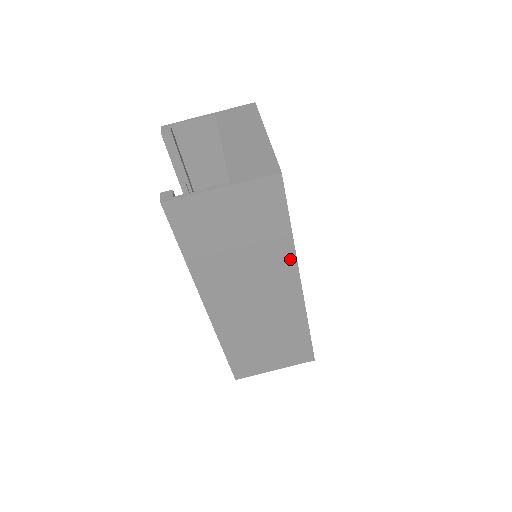
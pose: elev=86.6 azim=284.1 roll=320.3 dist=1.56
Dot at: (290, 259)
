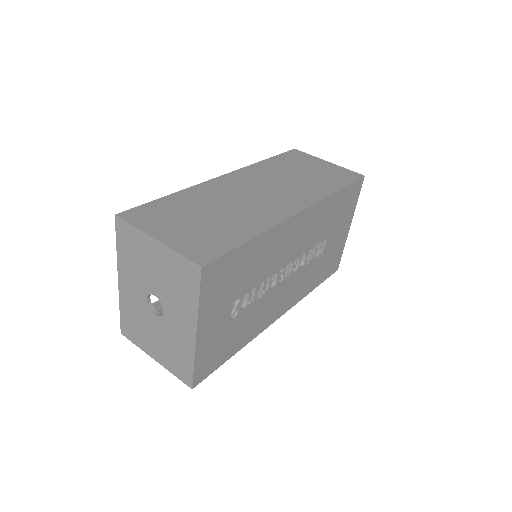
Dot at: (318, 197)
